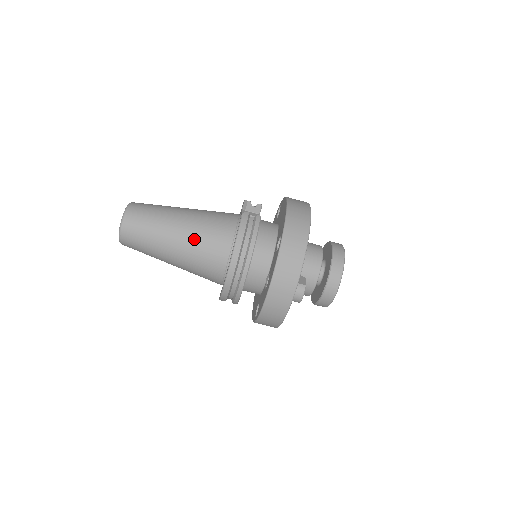
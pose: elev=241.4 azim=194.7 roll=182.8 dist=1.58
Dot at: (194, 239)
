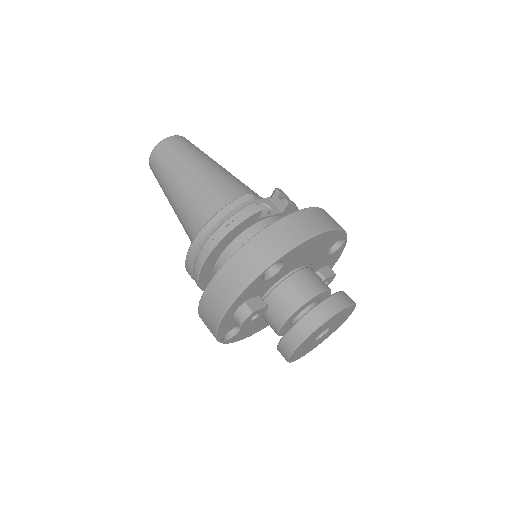
Dot at: (193, 196)
